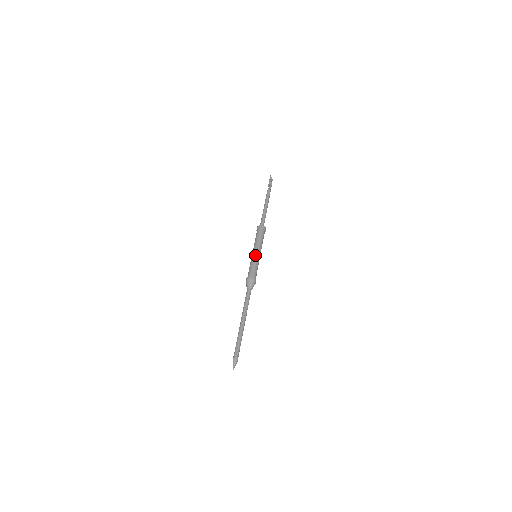
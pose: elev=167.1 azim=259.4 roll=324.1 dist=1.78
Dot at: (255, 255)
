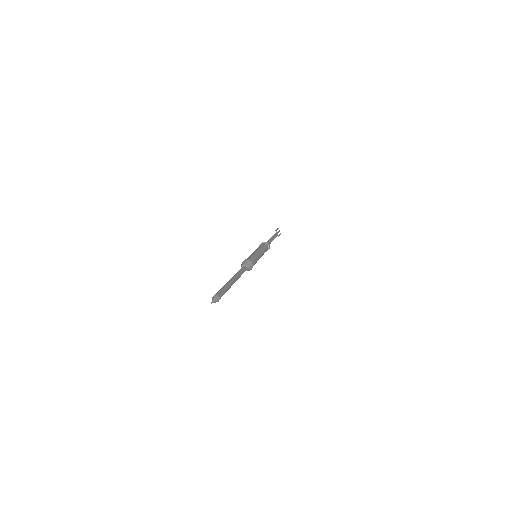
Dot at: (254, 252)
